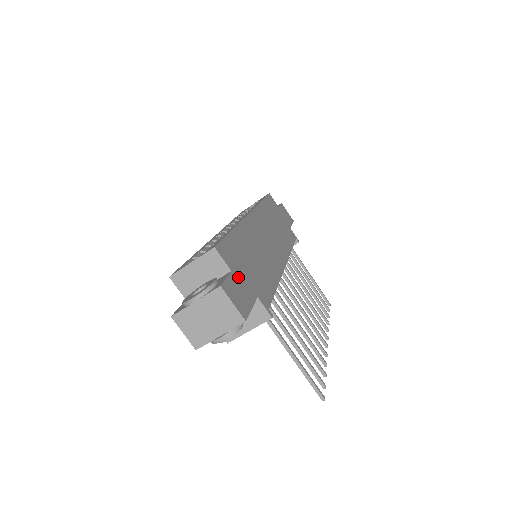
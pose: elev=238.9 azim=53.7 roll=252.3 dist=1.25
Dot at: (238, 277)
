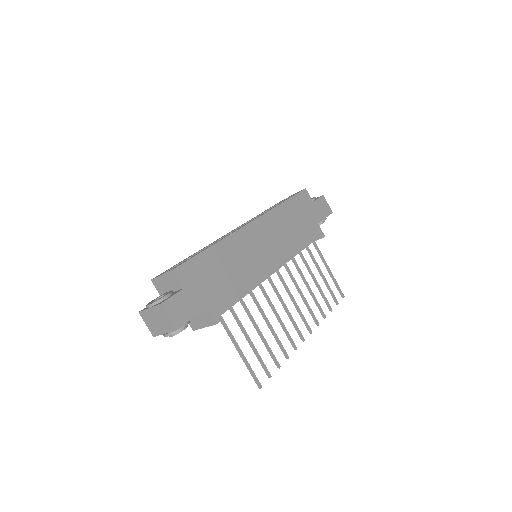
Dot at: (190, 292)
